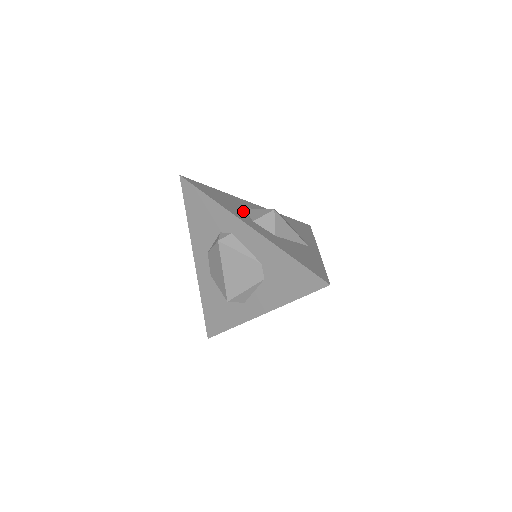
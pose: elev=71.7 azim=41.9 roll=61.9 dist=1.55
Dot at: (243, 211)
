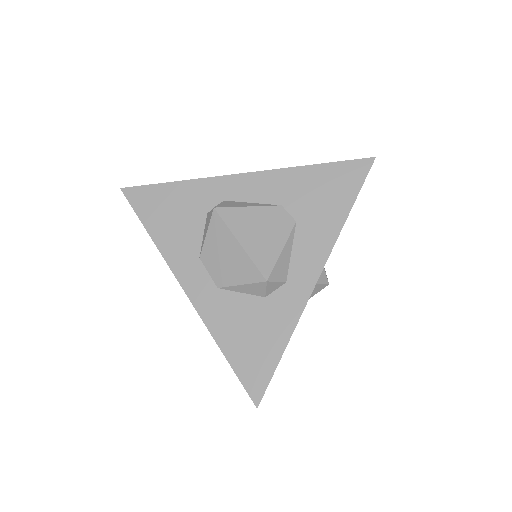
Dot at: occluded
